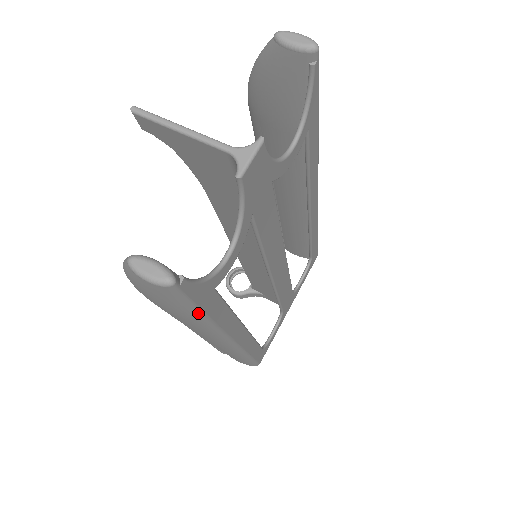
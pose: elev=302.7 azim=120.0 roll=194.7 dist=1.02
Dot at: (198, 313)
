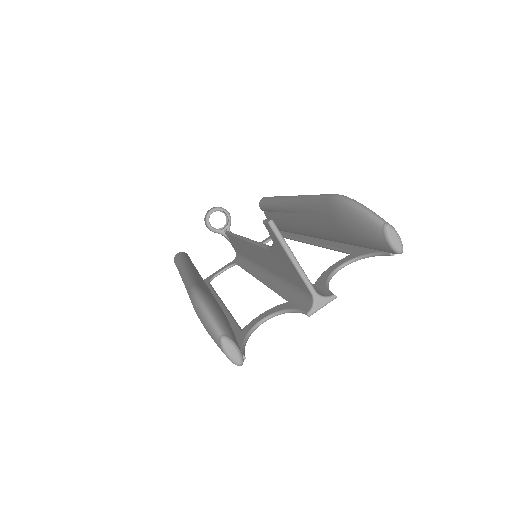
Dot at: occluded
